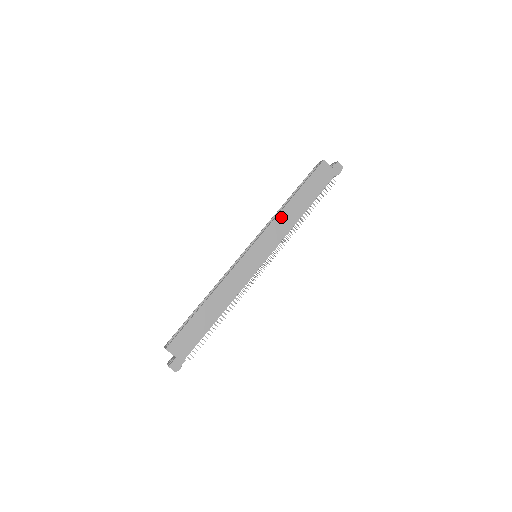
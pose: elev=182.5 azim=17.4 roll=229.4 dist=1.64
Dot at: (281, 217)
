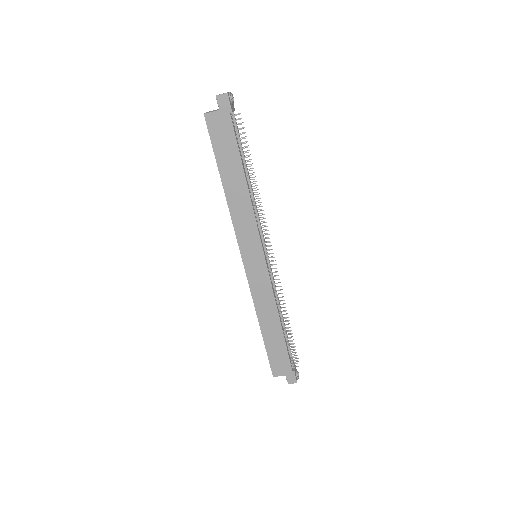
Dot at: (234, 210)
